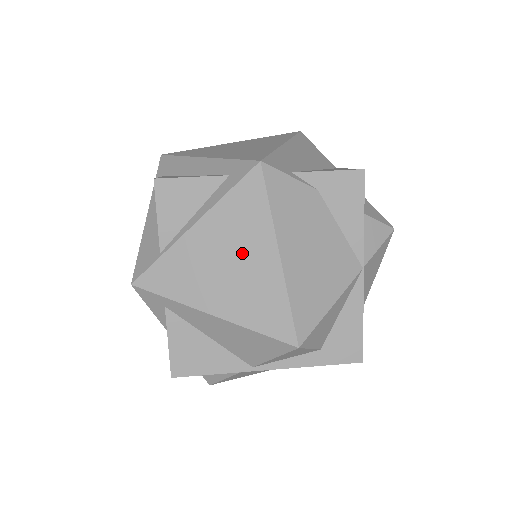
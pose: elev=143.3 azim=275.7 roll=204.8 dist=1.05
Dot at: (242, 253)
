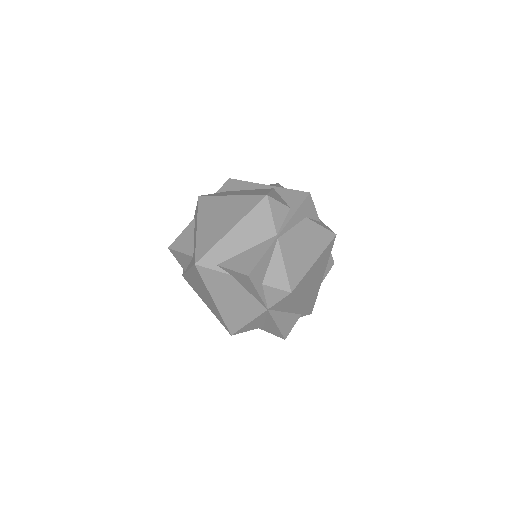
Dot at: (204, 292)
